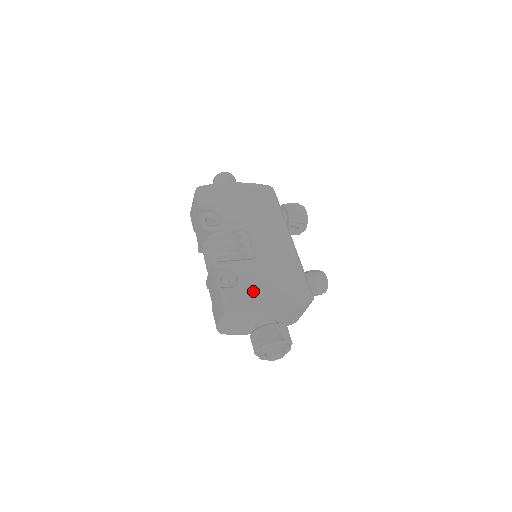
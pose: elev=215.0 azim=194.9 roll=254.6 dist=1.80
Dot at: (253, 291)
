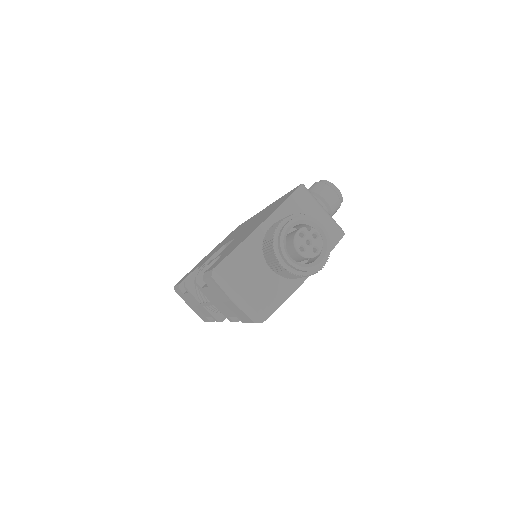
Dot at: (235, 244)
